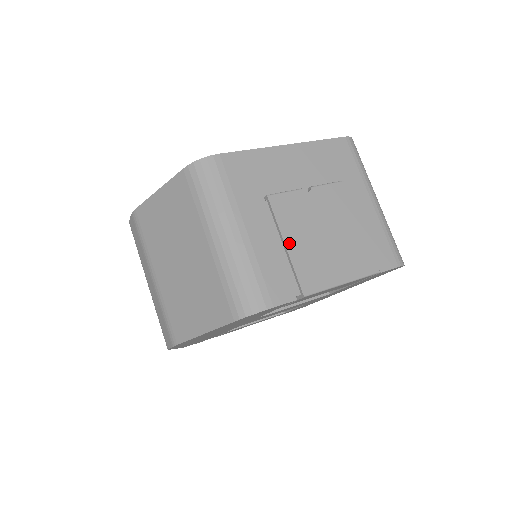
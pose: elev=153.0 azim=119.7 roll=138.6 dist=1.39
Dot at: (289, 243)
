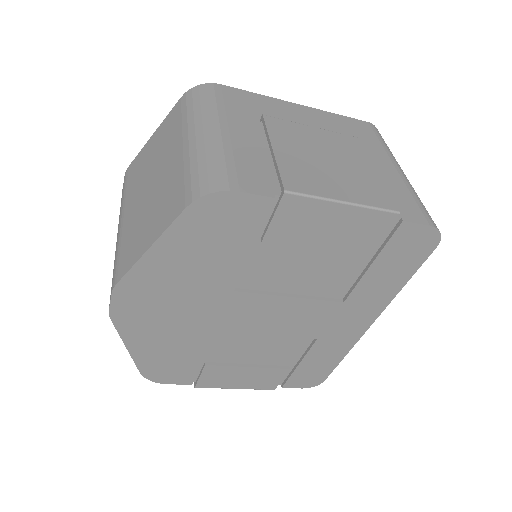
Dot at: (278, 149)
